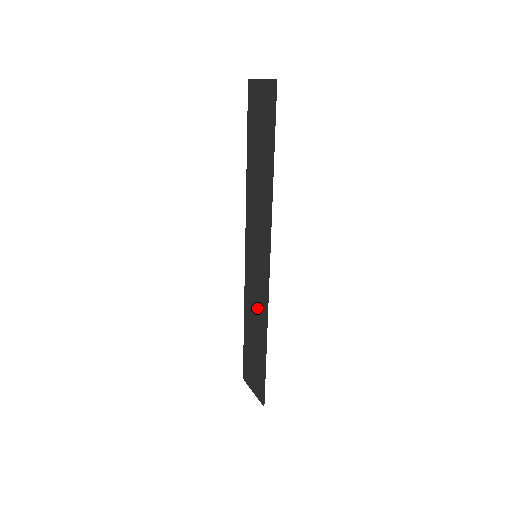
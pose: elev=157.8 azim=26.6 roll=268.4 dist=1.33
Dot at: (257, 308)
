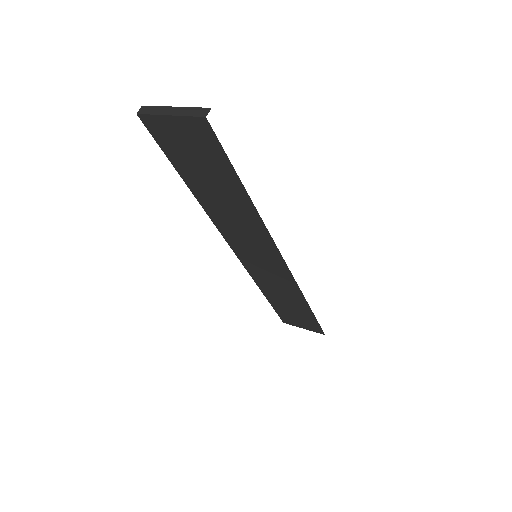
Dot at: (280, 287)
